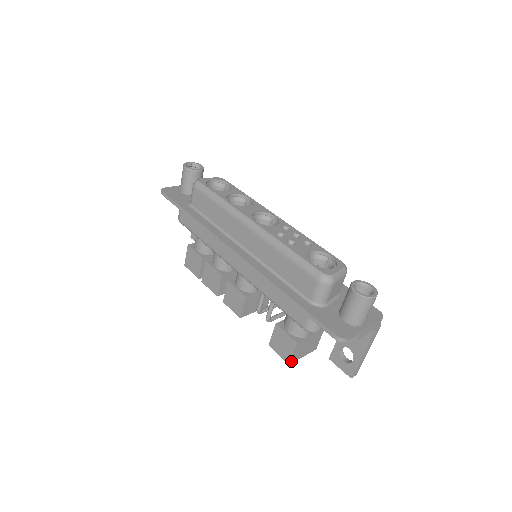
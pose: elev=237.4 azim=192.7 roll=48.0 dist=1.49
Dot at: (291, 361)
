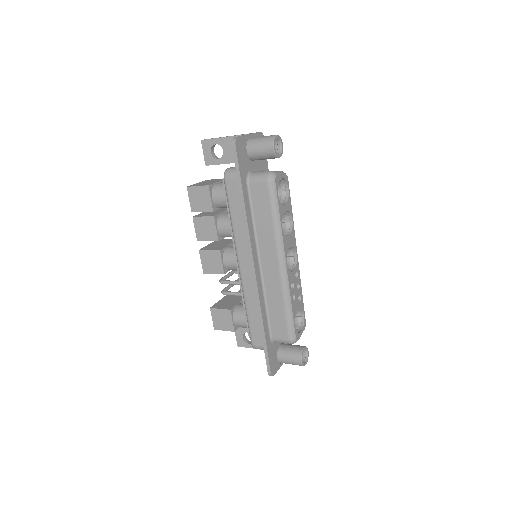
Dot at: (217, 329)
